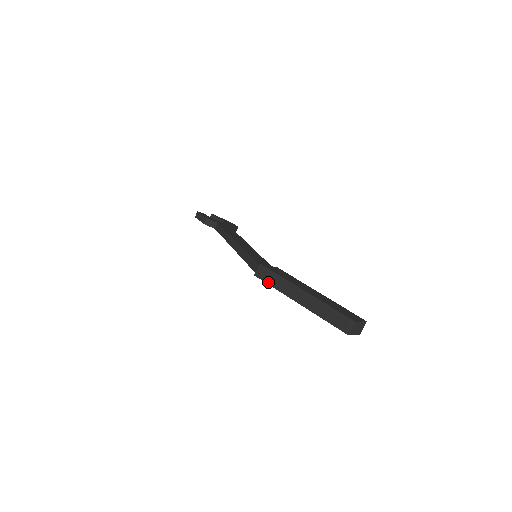
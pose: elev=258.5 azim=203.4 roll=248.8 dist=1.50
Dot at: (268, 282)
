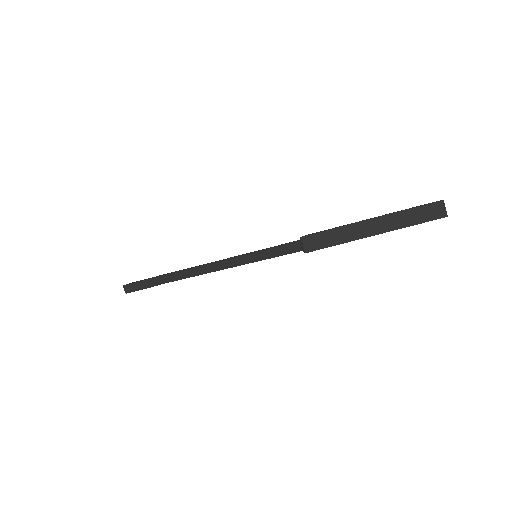
Dot at: (327, 245)
